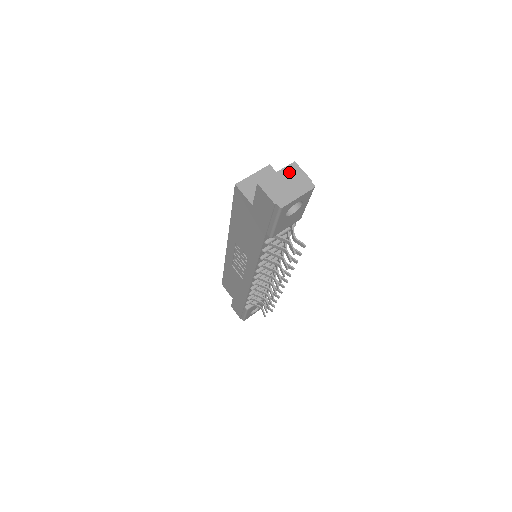
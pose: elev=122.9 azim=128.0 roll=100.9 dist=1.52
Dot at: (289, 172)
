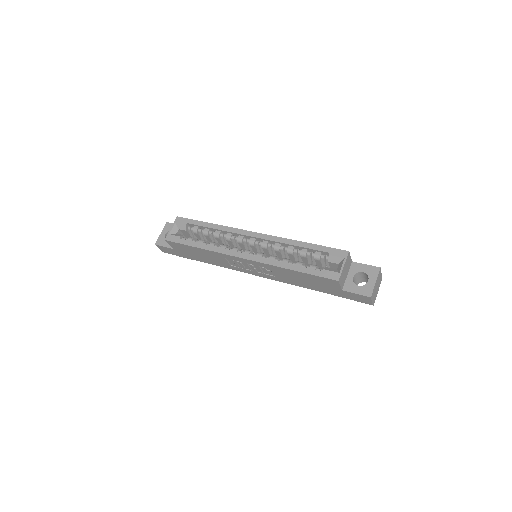
Dot at: (378, 278)
